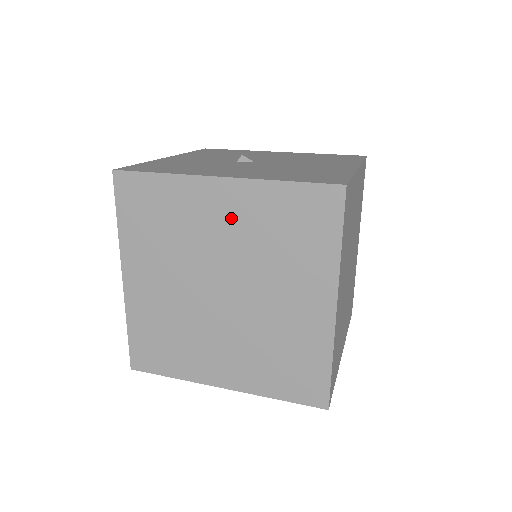
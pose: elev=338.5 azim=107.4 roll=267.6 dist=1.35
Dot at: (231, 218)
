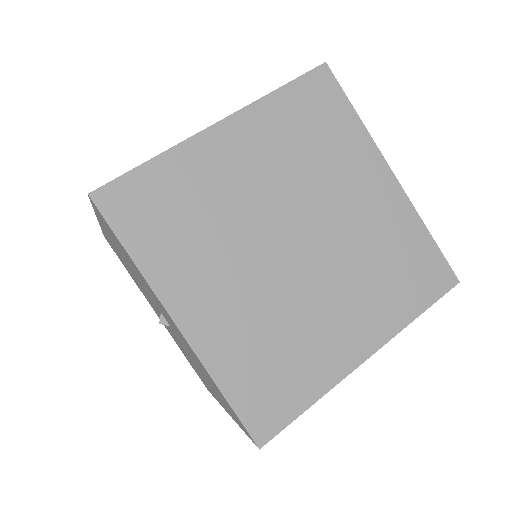
Dot at: occluded
